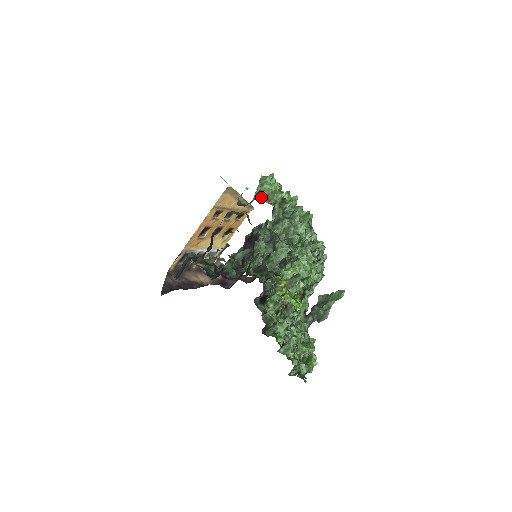
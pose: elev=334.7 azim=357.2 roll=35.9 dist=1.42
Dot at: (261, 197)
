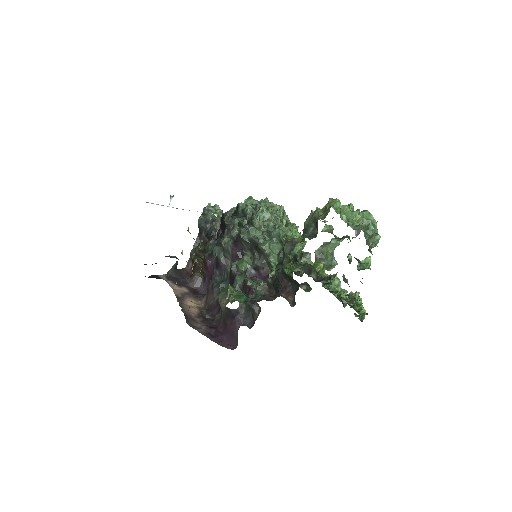
Dot at: (373, 230)
